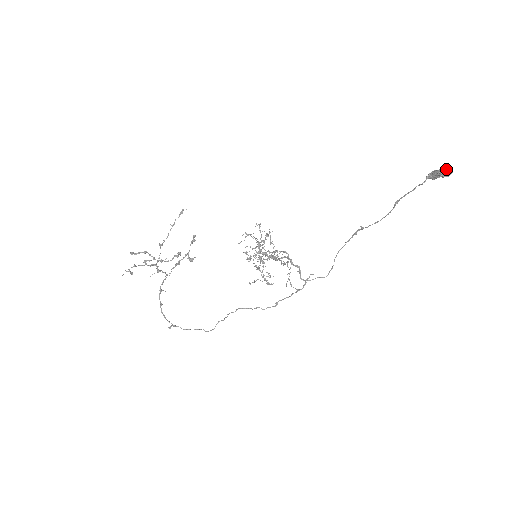
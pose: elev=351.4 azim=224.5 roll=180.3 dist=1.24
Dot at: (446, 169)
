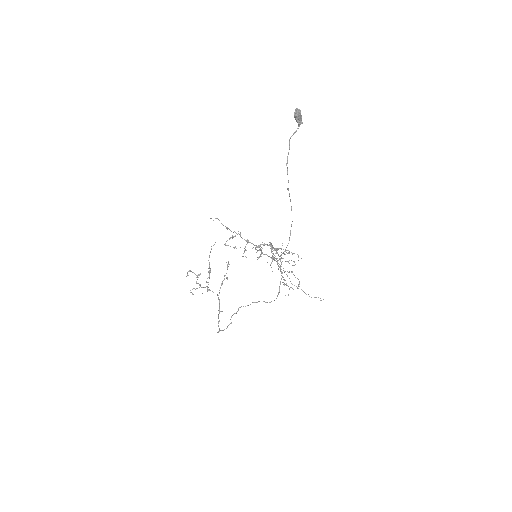
Dot at: (298, 112)
